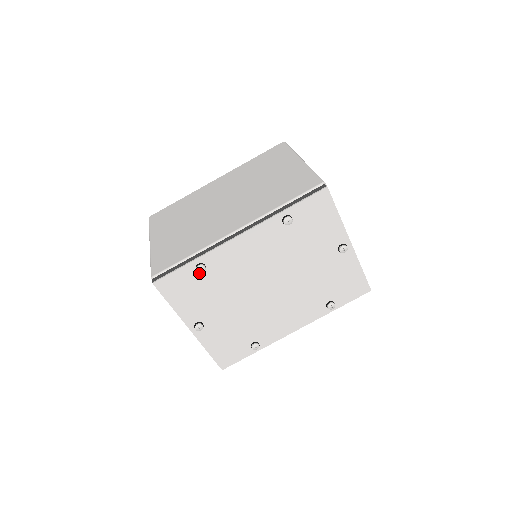
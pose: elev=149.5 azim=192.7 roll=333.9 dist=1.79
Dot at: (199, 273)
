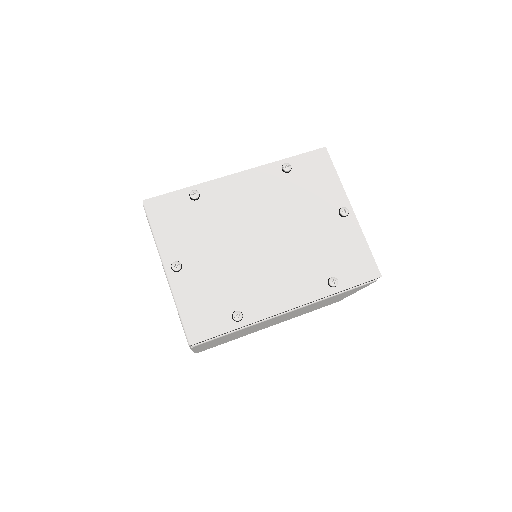
Dot at: (192, 202)
